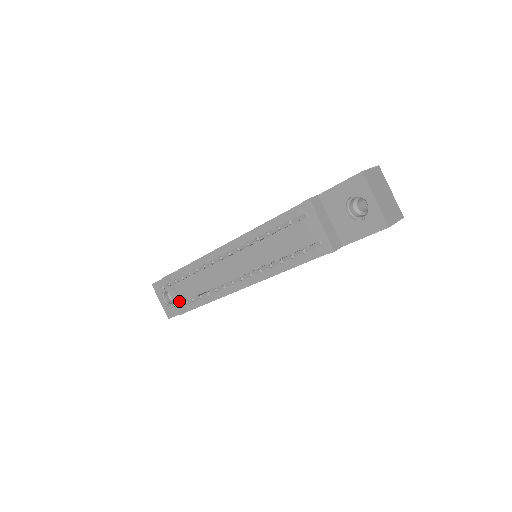
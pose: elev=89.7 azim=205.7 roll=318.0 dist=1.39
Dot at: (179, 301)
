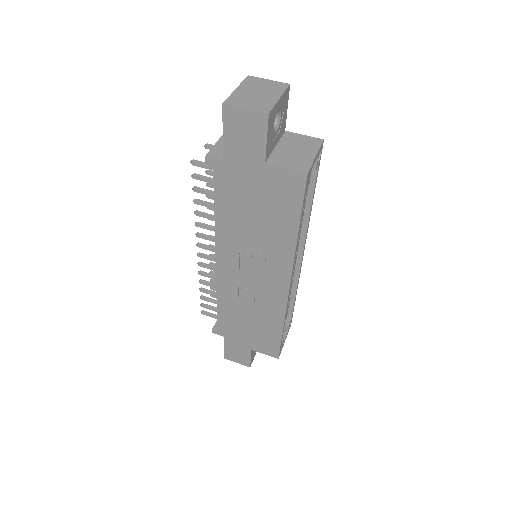
Dot at: occluded
